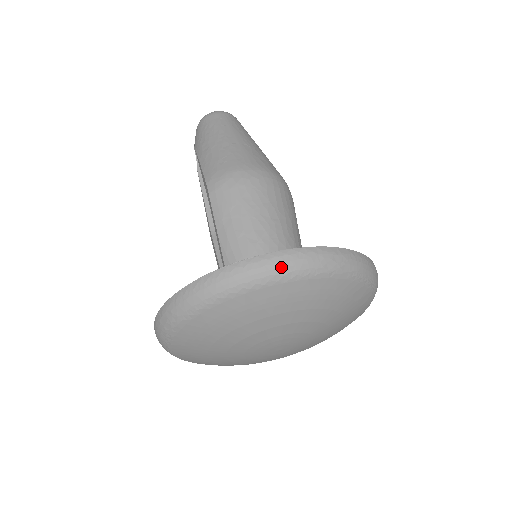
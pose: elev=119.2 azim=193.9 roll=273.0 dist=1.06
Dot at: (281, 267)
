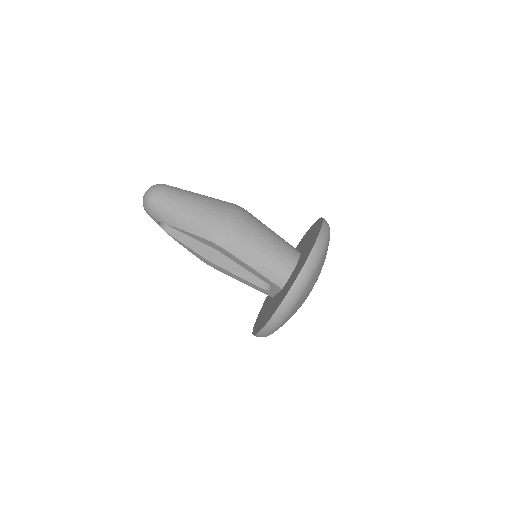
Dot at: (317, 258)
